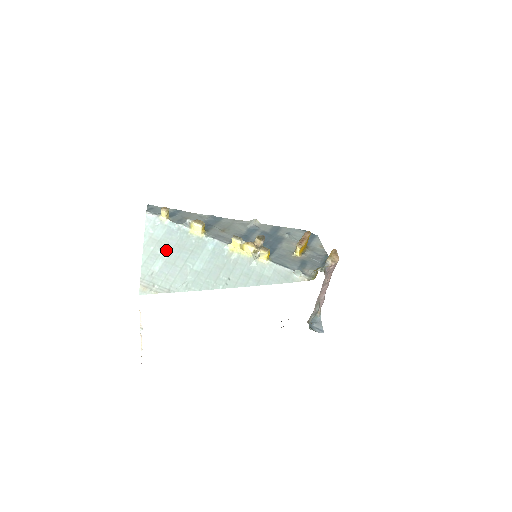
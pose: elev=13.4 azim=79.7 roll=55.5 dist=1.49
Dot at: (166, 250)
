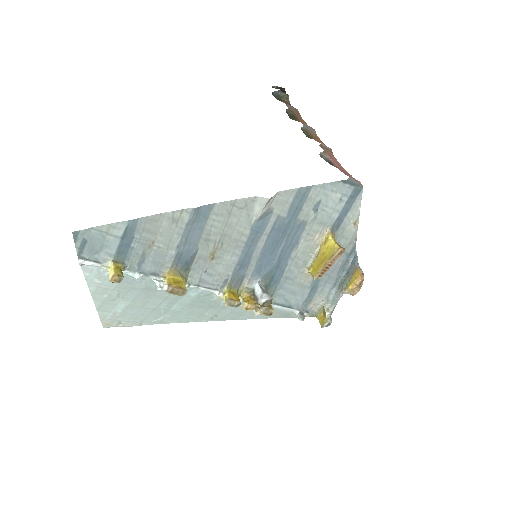
Dot at: (128, 297)
